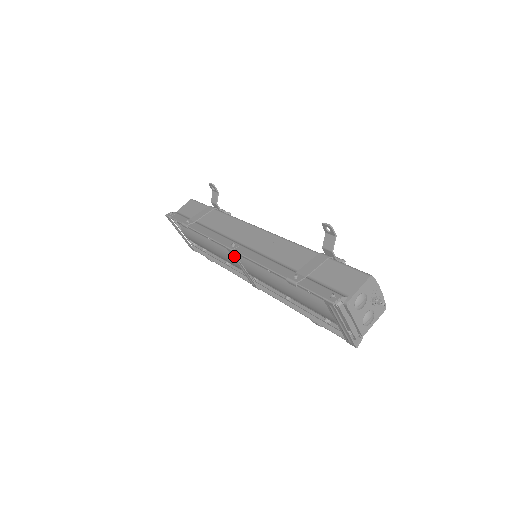
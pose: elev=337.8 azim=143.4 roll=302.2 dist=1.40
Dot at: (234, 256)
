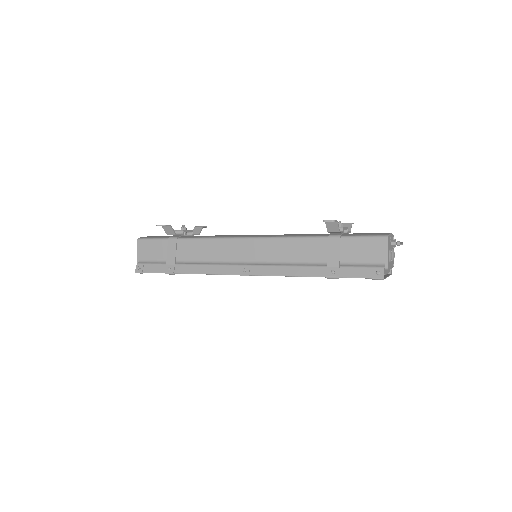
Dot at: occluded
